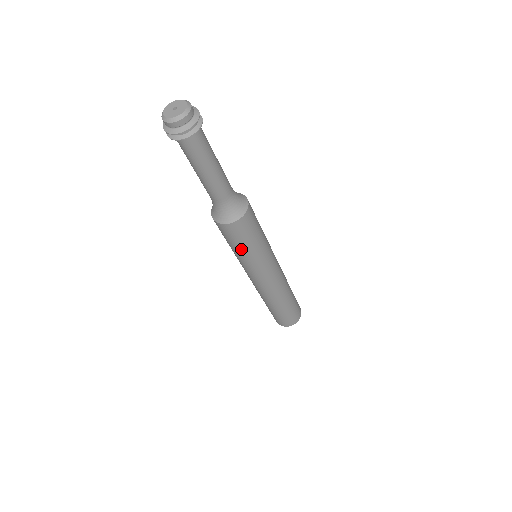
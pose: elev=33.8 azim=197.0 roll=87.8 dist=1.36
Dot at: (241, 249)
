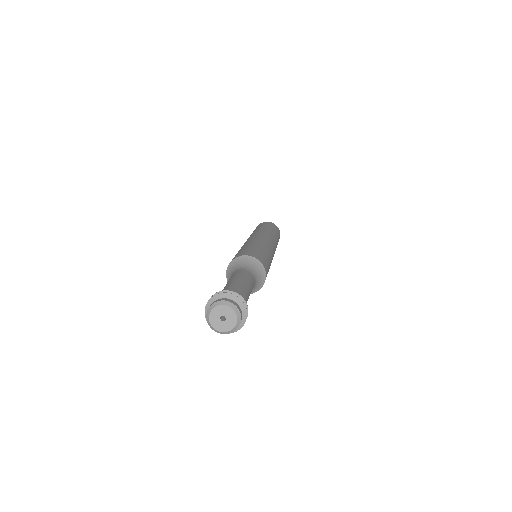
Dot at: occluded
